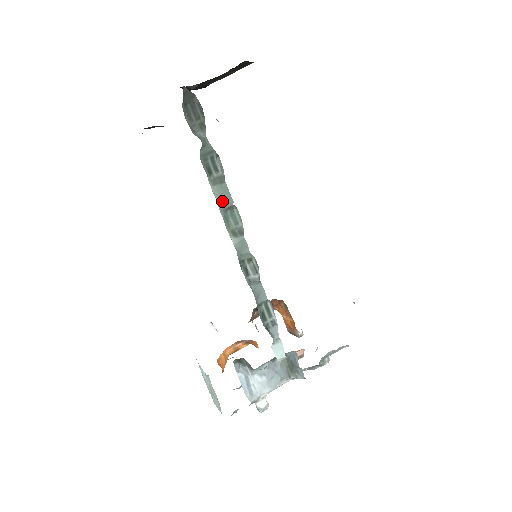
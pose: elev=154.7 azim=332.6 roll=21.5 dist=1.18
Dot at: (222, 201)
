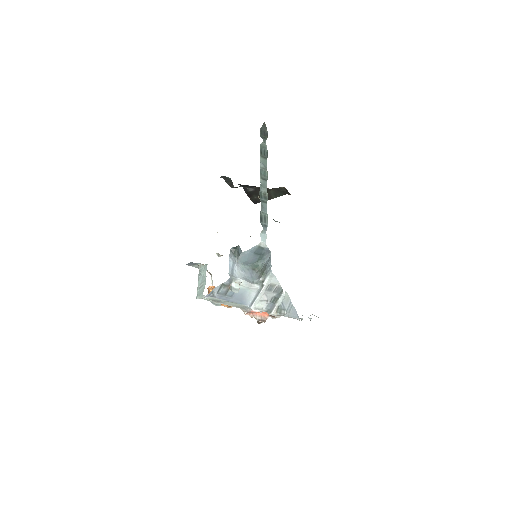
Dot at: (262, 164)
